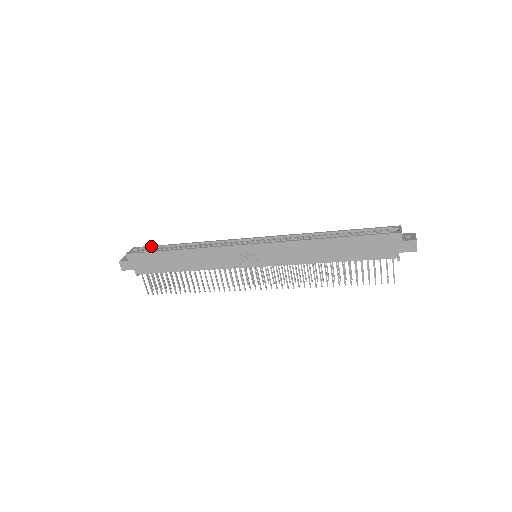
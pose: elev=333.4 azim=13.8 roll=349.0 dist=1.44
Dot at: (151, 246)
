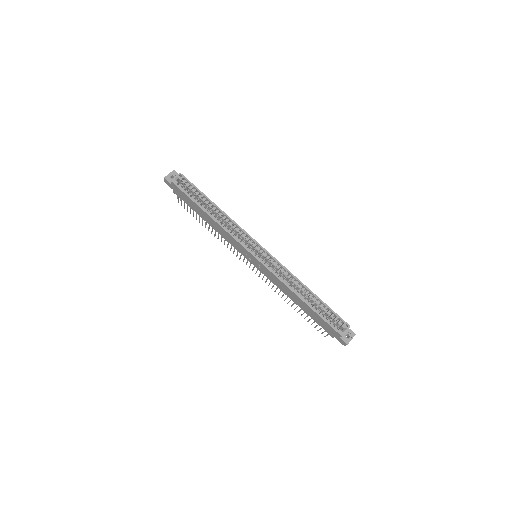
Dot at: (192, 185)
